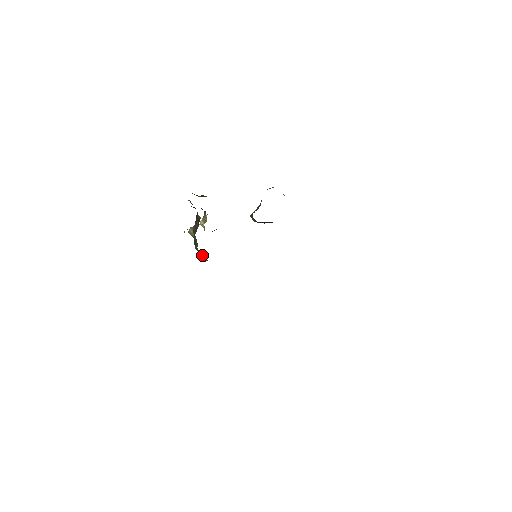
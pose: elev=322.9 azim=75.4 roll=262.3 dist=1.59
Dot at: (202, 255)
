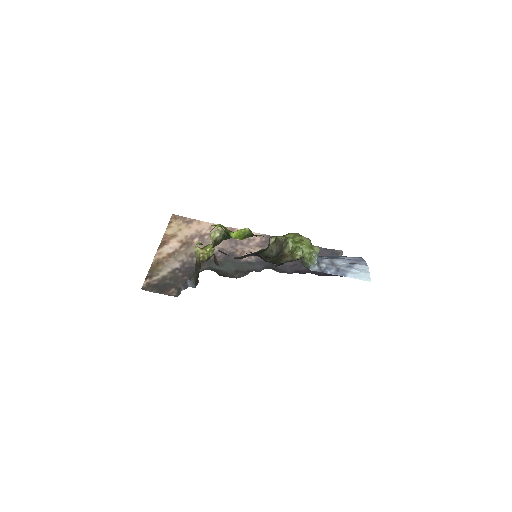
Dot at: occluded
